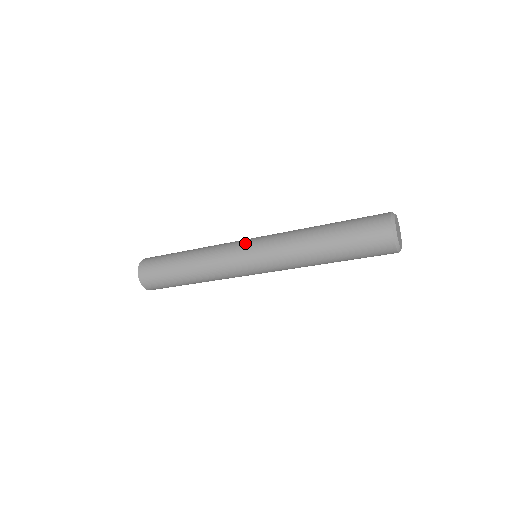
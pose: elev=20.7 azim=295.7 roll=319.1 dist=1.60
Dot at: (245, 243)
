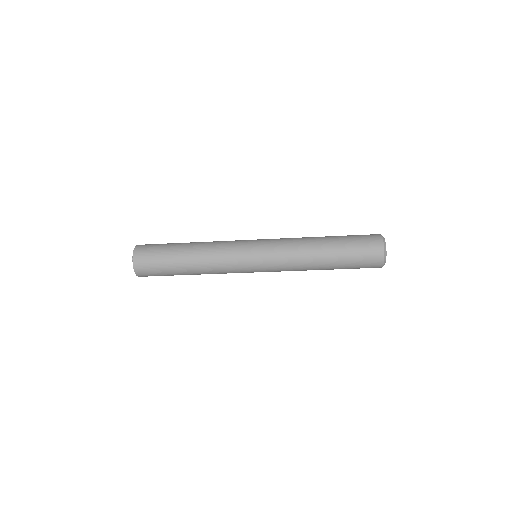
Dot at: (251, 241)
